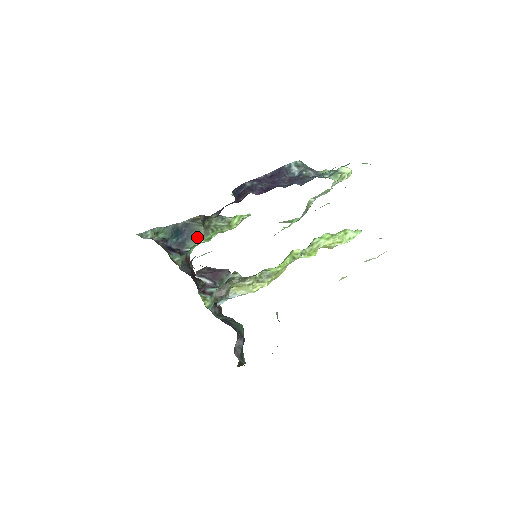
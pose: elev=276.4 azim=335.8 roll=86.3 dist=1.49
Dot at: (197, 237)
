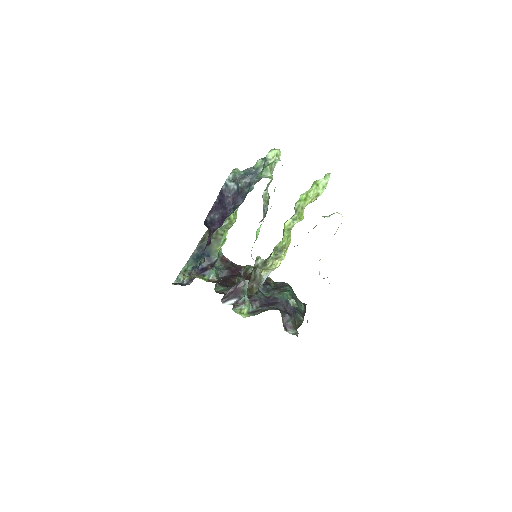
Dot at: (215, 247)
